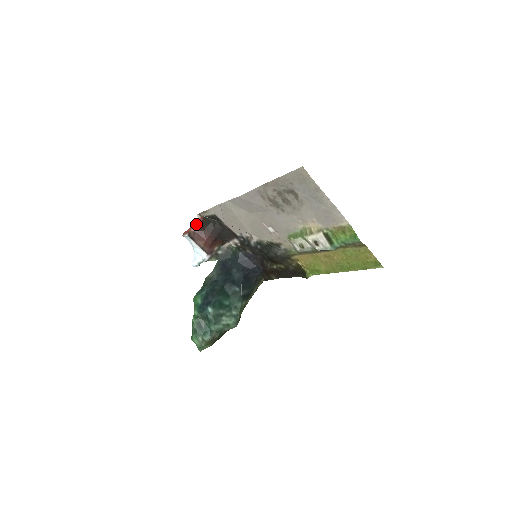
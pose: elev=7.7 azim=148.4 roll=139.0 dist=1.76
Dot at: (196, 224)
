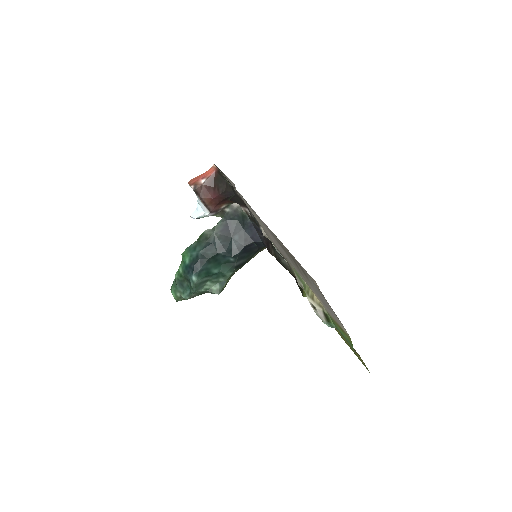
Dot at: (208, 175)
